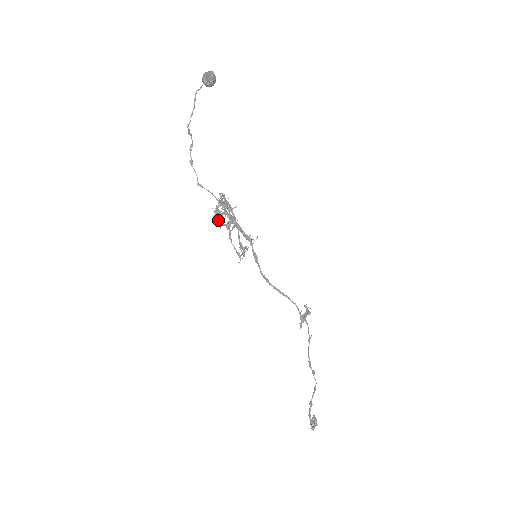
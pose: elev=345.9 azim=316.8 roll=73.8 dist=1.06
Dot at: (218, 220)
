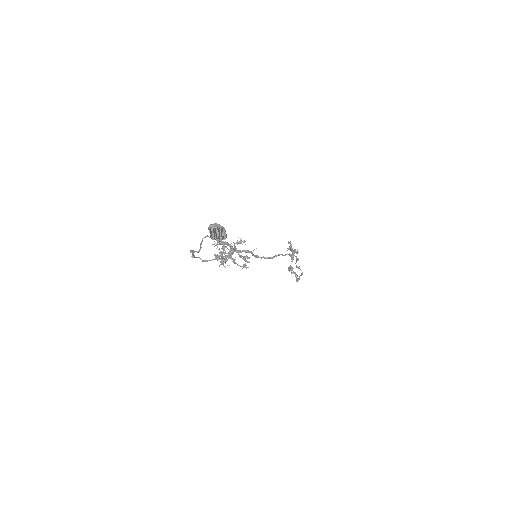
Dot at: occluded
